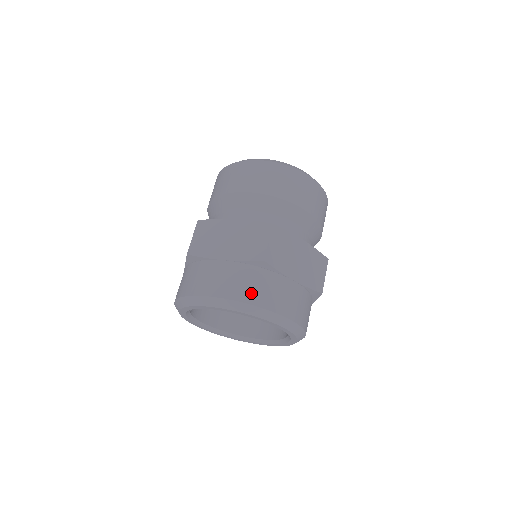
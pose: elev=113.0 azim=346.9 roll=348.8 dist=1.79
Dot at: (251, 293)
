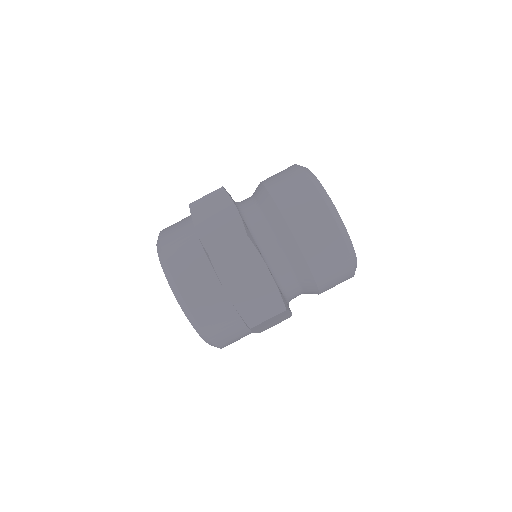
Dot at: (181, 270)
